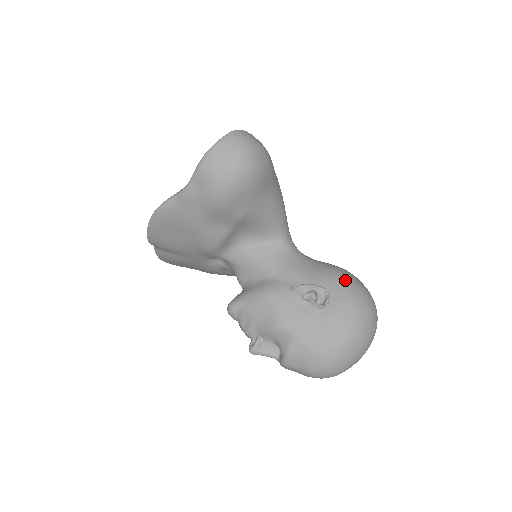
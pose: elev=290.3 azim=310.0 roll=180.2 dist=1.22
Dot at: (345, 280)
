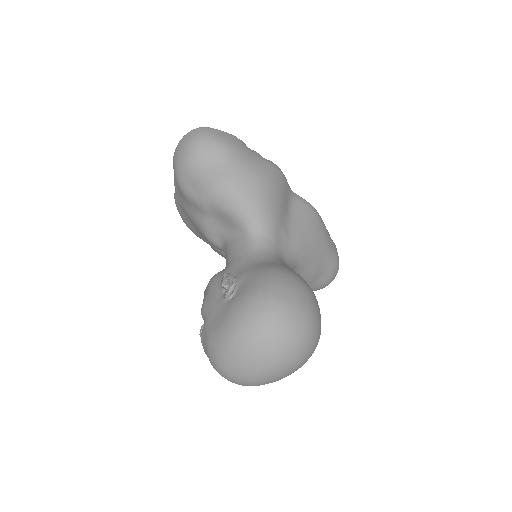
Dot at: (265, 278)
